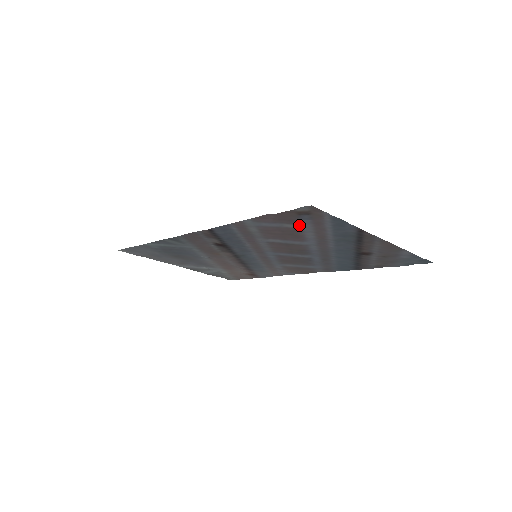
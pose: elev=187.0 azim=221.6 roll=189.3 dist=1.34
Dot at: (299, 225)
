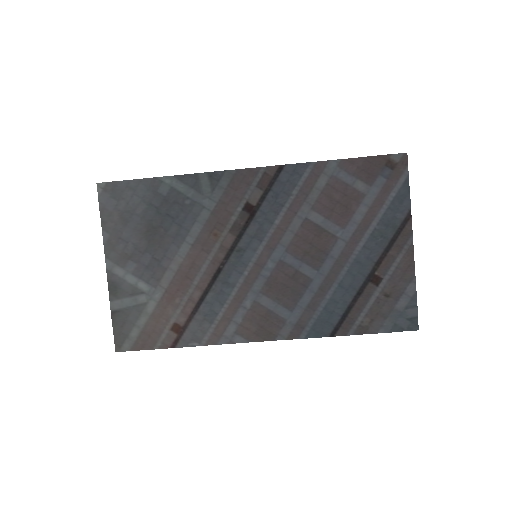
Dot at: (369, 187)
